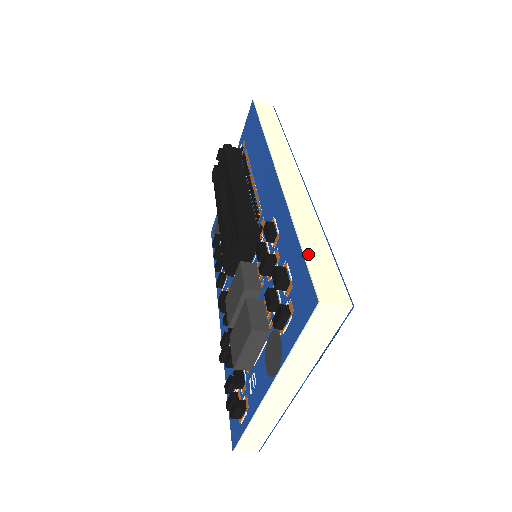
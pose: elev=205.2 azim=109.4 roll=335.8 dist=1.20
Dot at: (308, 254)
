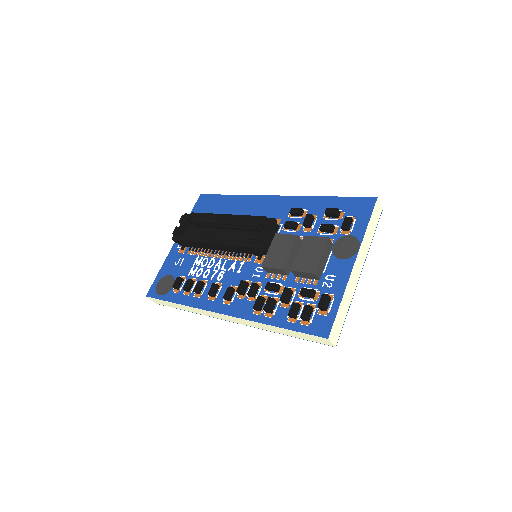
Dot at: (346, 198)
